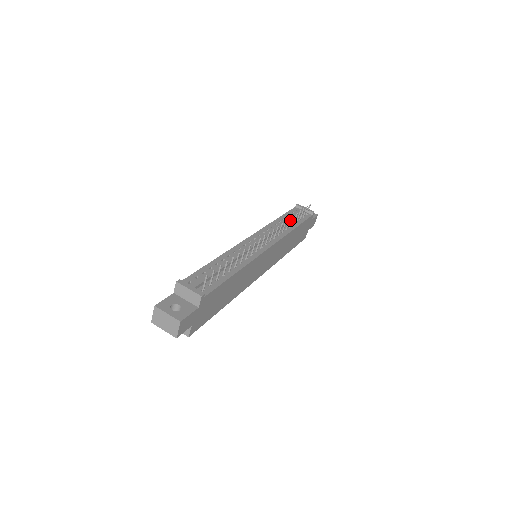
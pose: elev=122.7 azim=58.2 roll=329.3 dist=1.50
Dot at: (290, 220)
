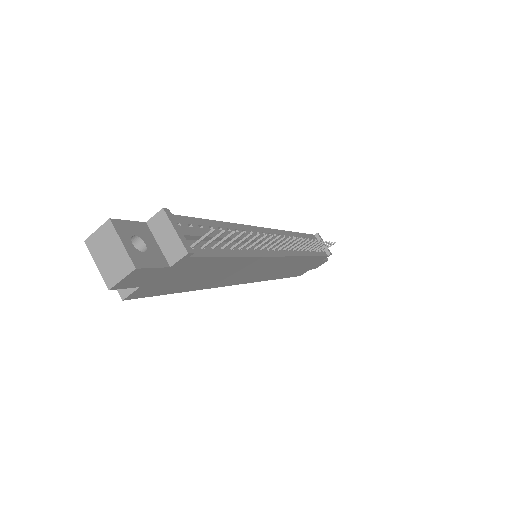
Dot at: (309, 243)
